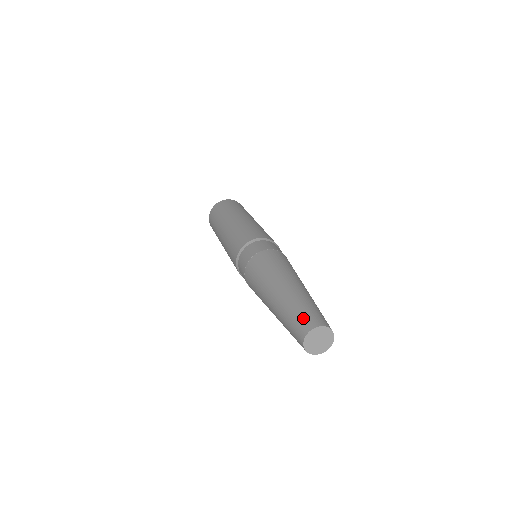
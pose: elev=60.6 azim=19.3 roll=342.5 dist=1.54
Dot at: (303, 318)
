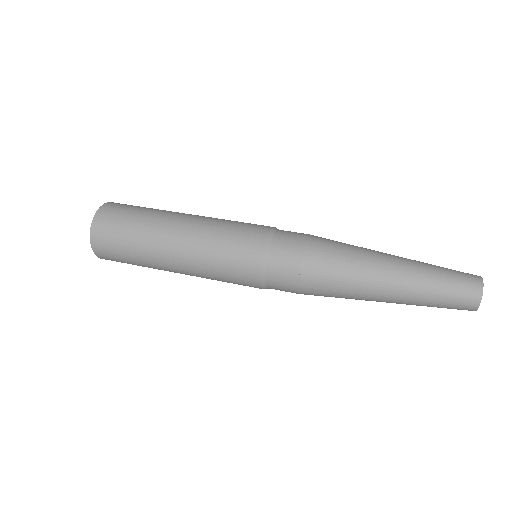
Dot at: (461, 286)
